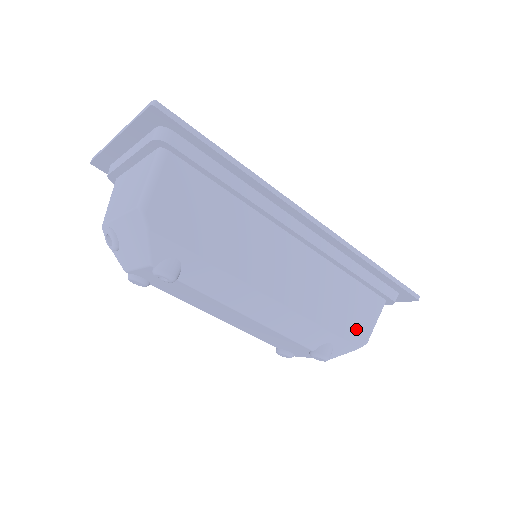
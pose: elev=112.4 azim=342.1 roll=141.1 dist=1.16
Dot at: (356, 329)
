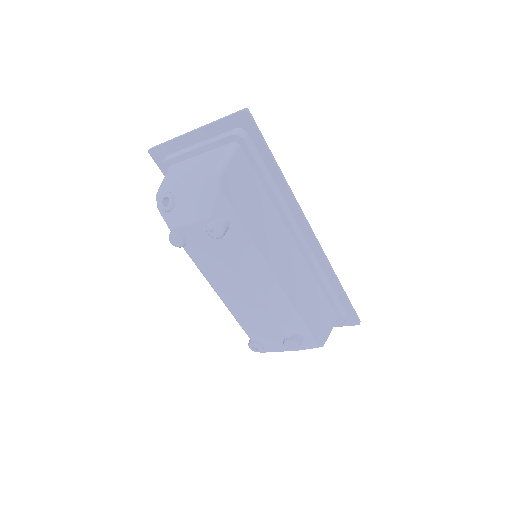
Dot at: (319, 331)
